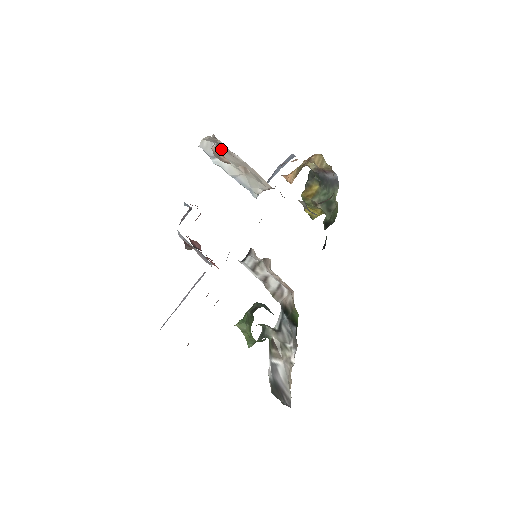
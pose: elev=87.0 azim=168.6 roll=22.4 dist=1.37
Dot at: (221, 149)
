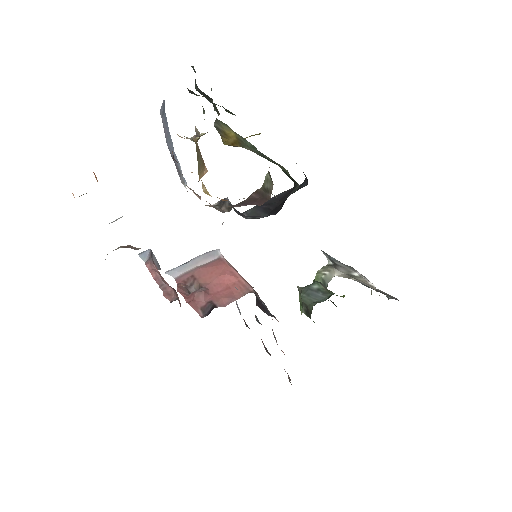
Dot at: occluded
